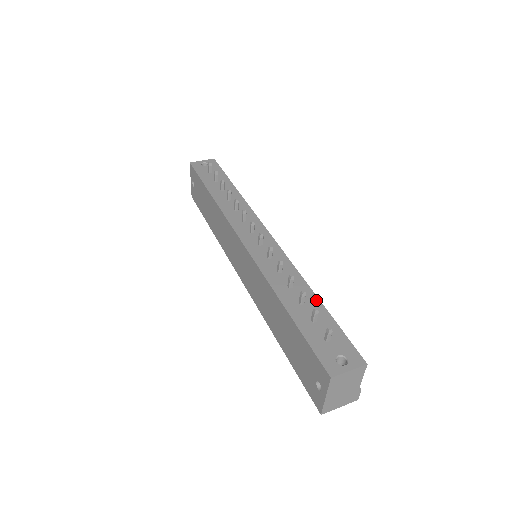
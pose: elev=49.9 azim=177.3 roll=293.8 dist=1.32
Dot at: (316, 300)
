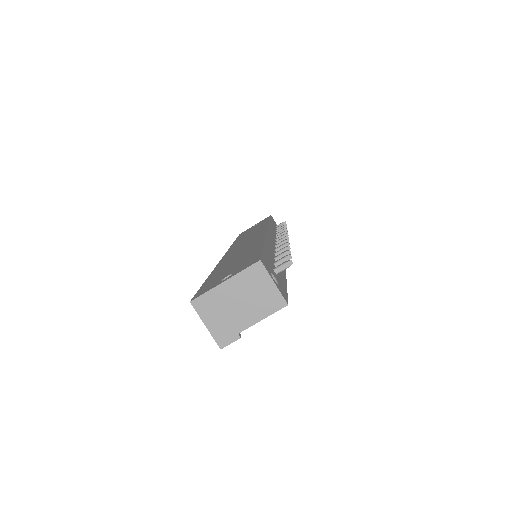
Dot at: (285, 275)
